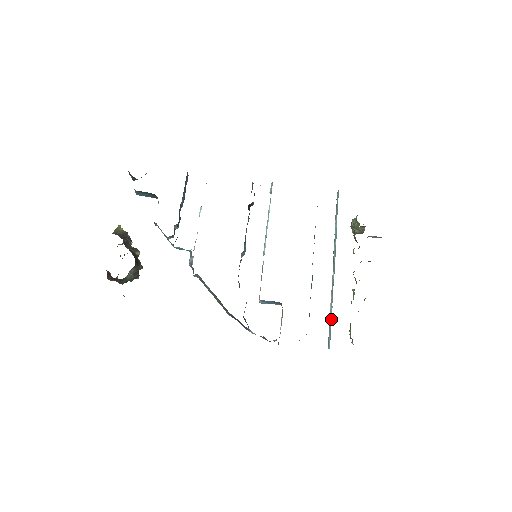
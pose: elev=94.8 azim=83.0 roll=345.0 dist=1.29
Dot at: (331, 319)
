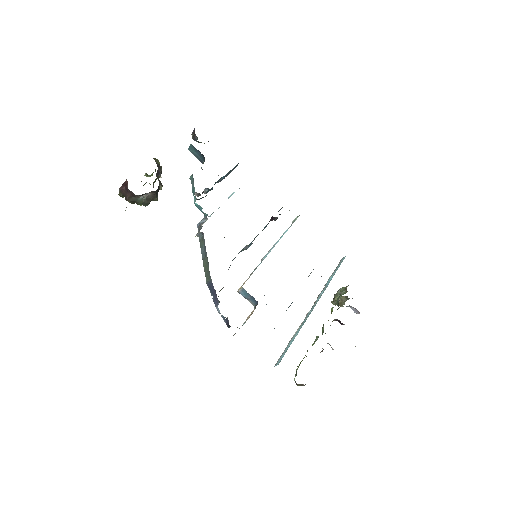
Dot at: (291, 343)
